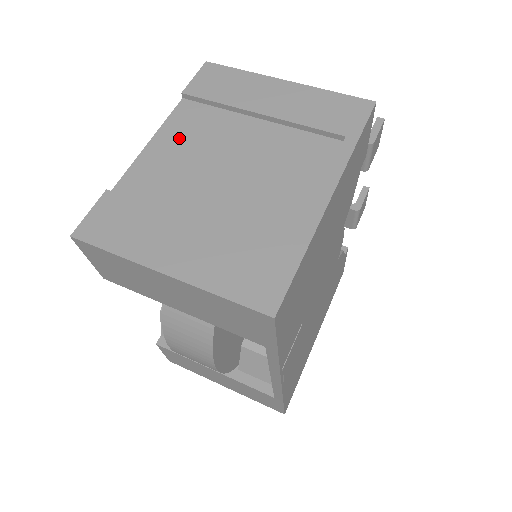
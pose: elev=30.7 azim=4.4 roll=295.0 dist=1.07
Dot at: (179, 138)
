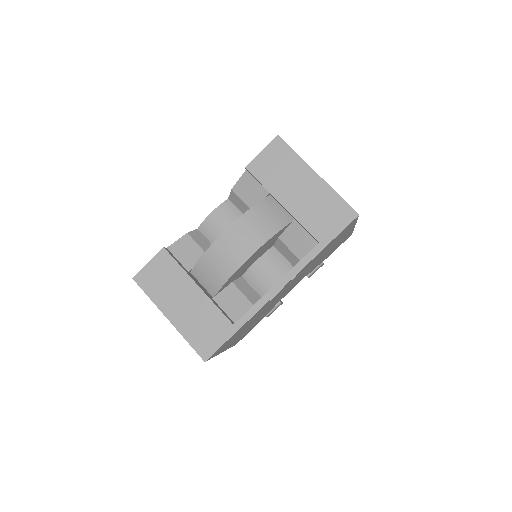
Dot at: occluded
